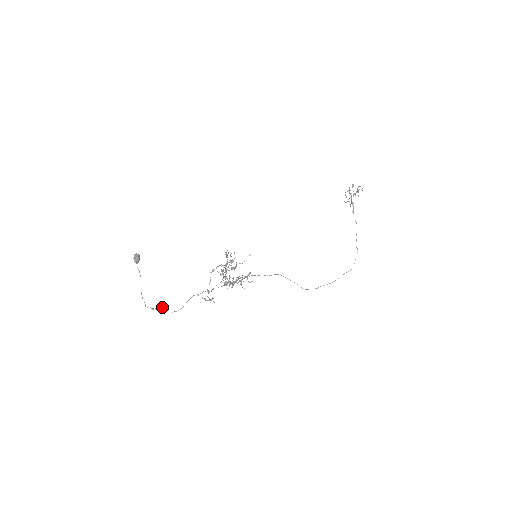
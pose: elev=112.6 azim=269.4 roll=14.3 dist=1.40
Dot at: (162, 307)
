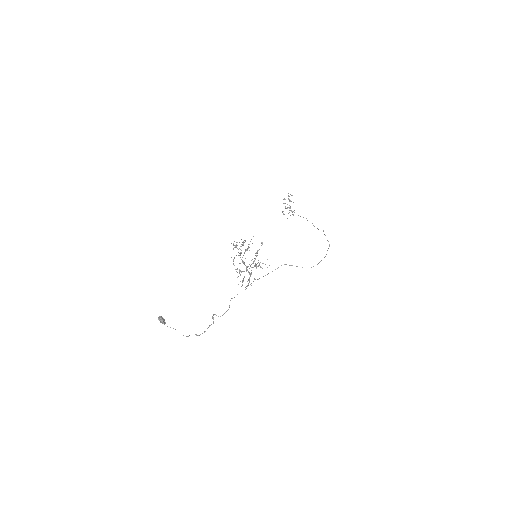
Dot at: (212, 318)
